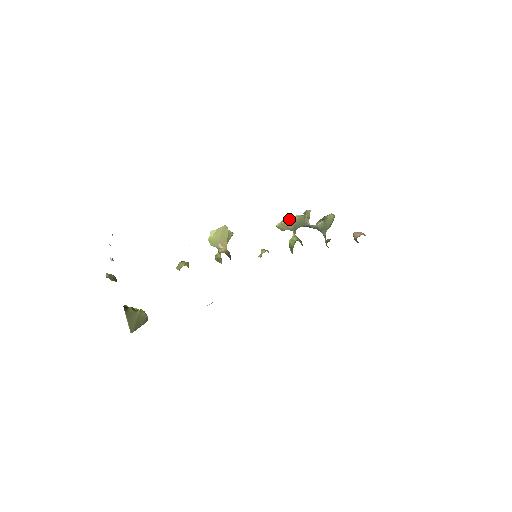
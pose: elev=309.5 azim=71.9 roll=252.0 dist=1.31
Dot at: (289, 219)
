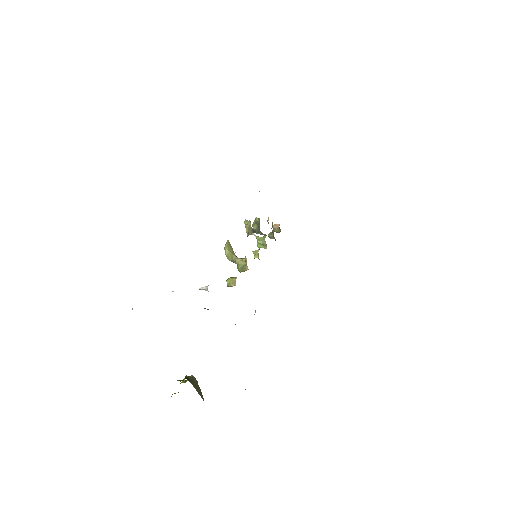
Dot at: (249, 224)
